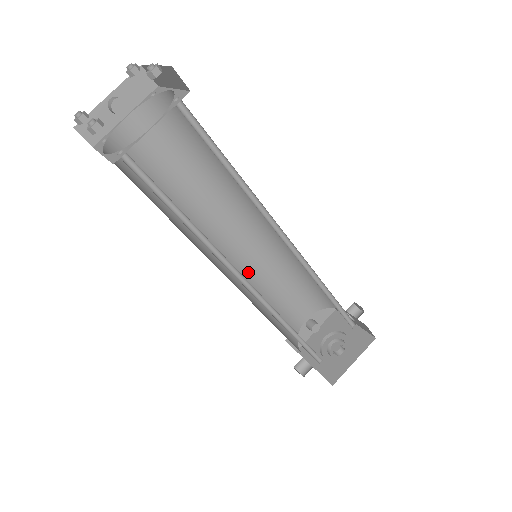
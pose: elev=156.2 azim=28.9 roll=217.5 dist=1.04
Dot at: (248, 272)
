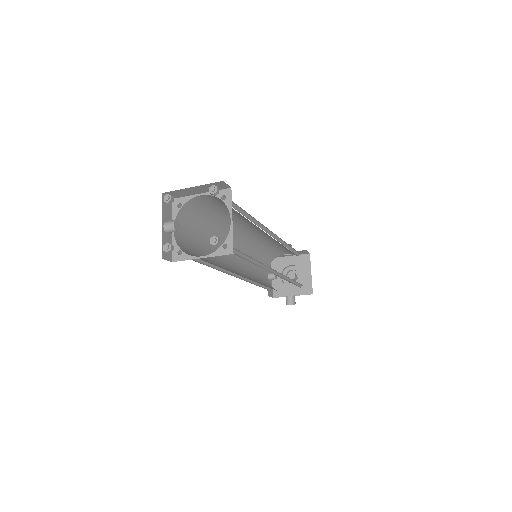
Dot at: (244, 271)
